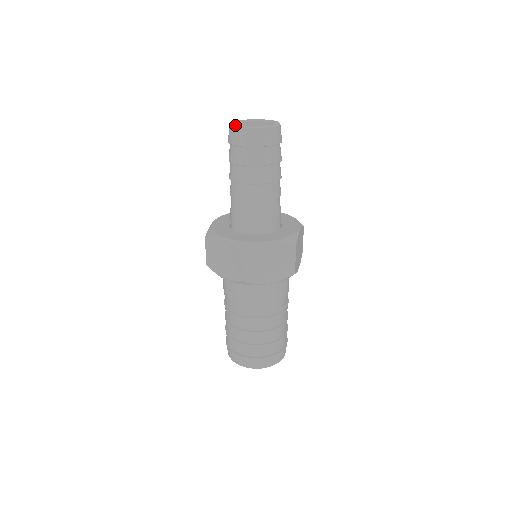
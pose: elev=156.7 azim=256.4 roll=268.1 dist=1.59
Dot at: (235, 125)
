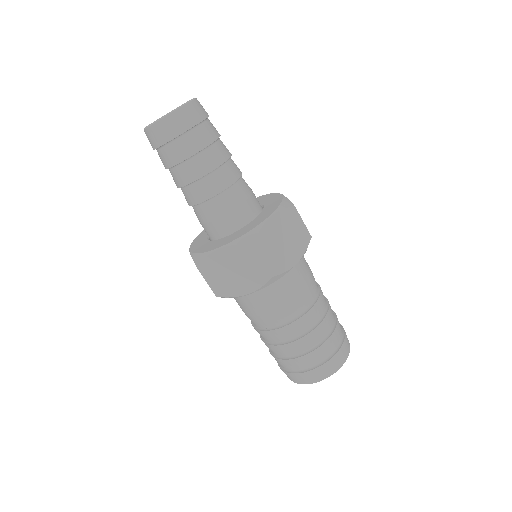
Dot at: occluded
